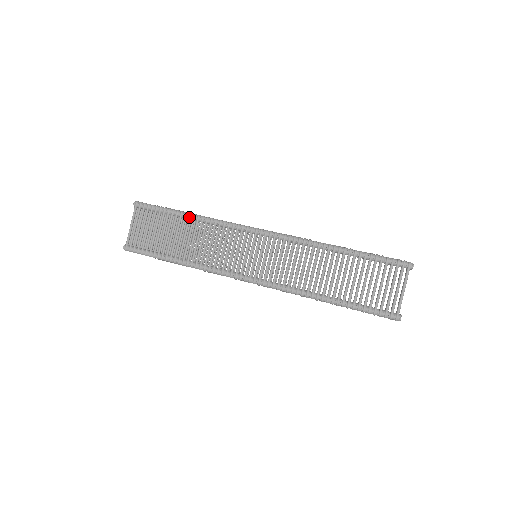
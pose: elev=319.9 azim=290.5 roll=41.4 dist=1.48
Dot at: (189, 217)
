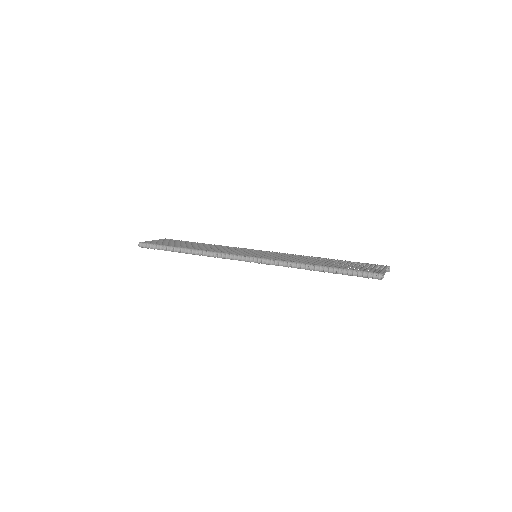
Dot at: (207, 244)
